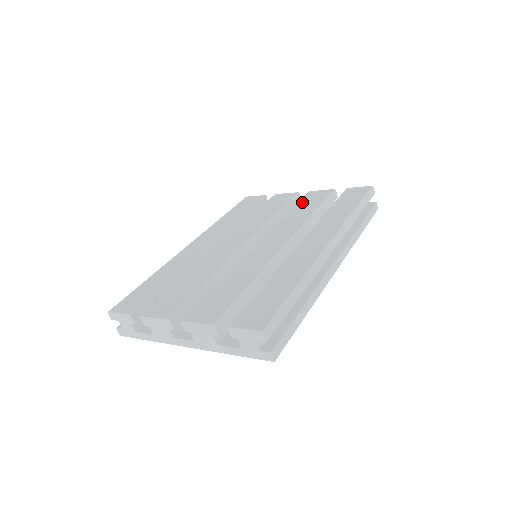
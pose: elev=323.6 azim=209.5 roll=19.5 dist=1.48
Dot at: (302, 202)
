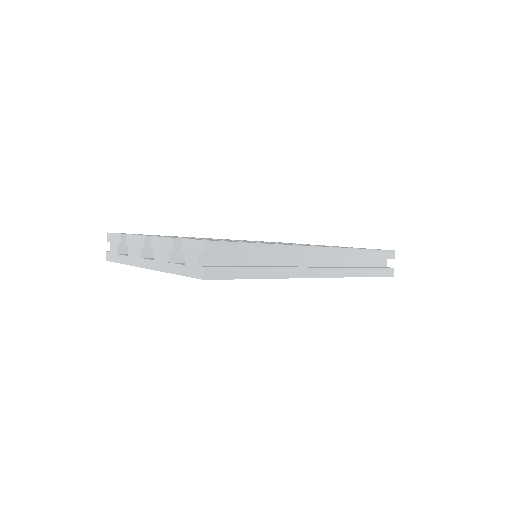
Dot at: occluded
